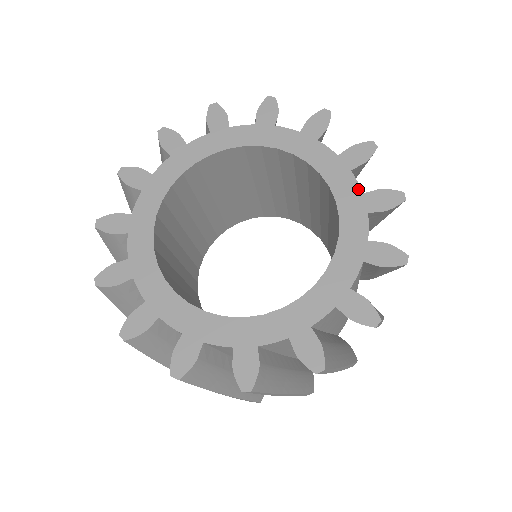
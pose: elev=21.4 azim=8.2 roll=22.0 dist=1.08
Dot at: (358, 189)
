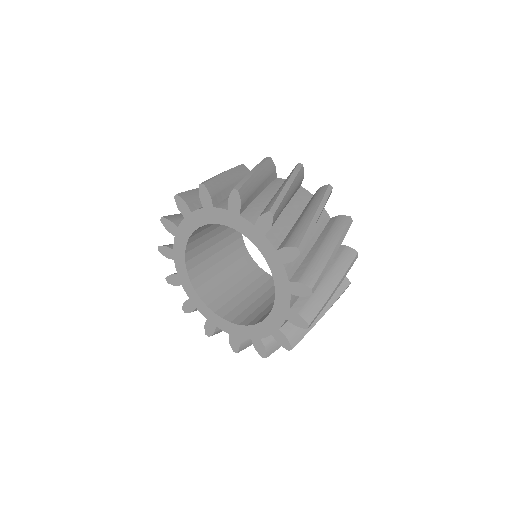
Dot at: (288, 306)
